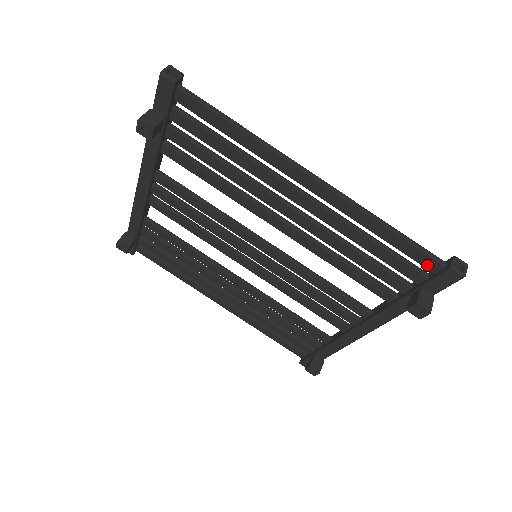
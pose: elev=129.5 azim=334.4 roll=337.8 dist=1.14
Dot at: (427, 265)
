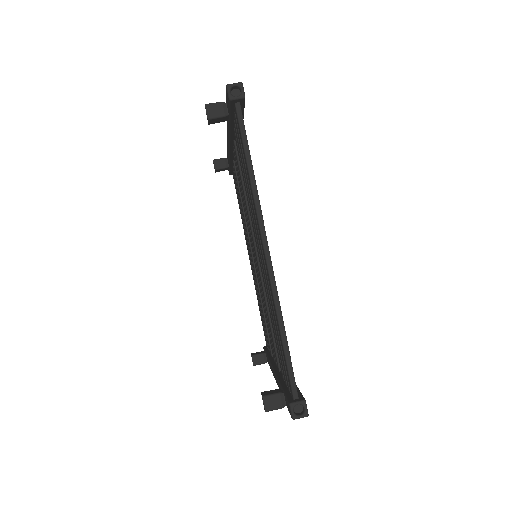
Dot at: (289, 384)
